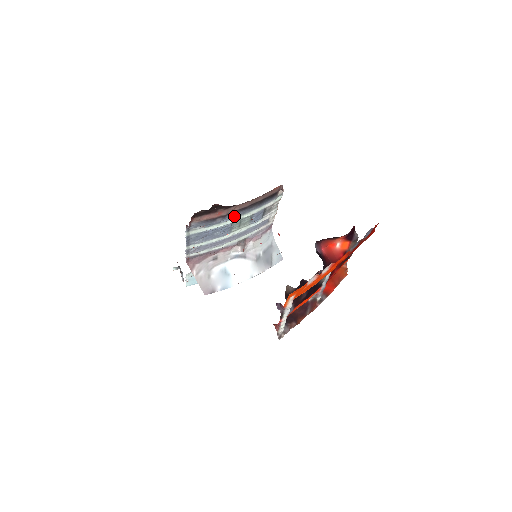
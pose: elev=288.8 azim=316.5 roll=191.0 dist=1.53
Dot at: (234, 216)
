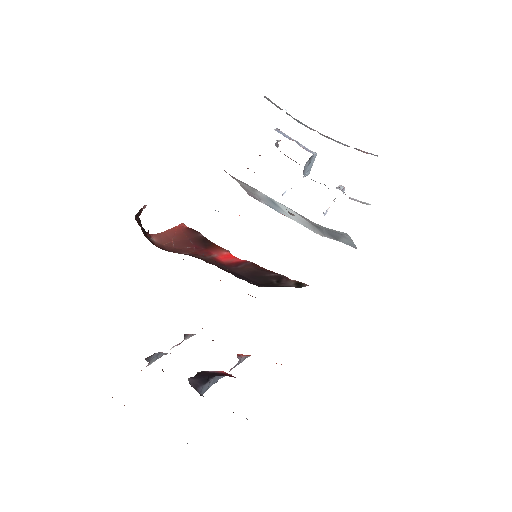
Dot at: occluded
